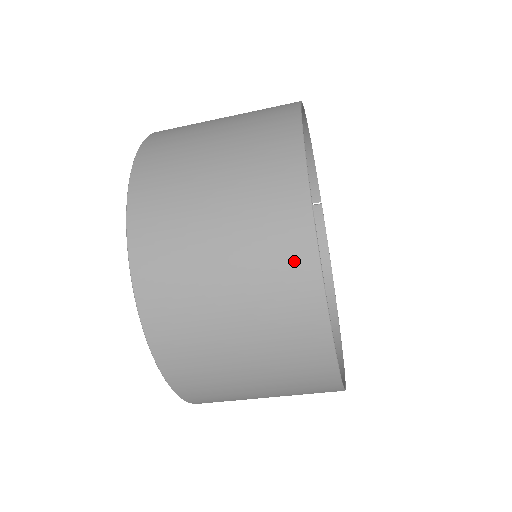
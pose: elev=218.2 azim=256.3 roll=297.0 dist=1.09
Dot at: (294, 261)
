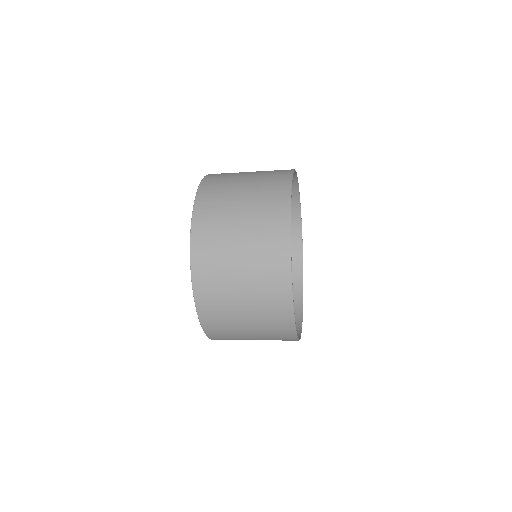
Dot at: (287, 340)
